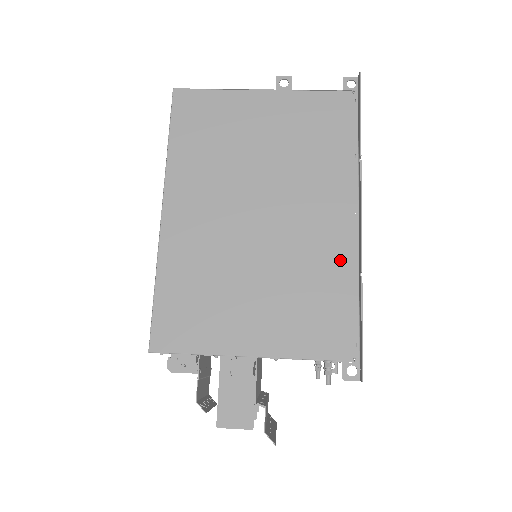
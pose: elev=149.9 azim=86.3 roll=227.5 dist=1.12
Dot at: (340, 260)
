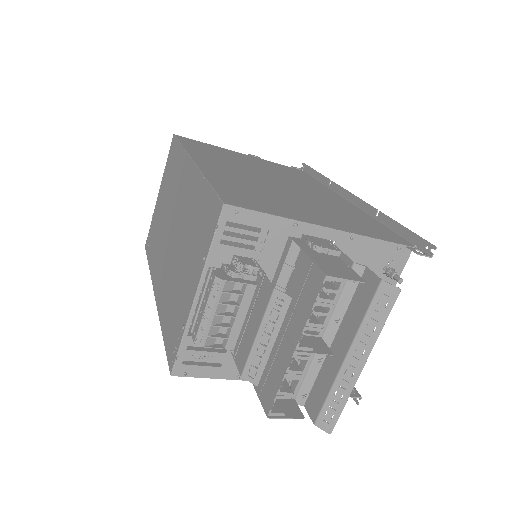
Dot at: (355, 210)
